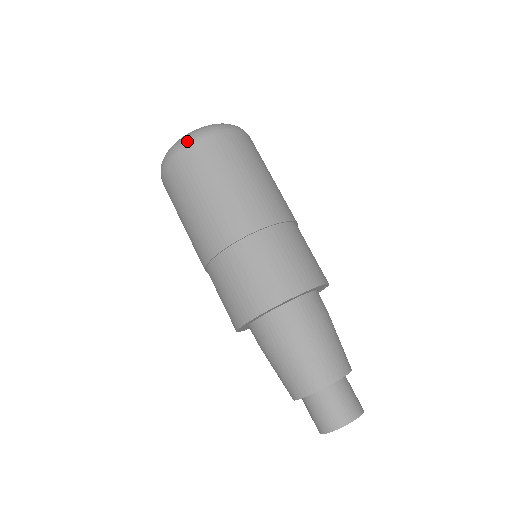
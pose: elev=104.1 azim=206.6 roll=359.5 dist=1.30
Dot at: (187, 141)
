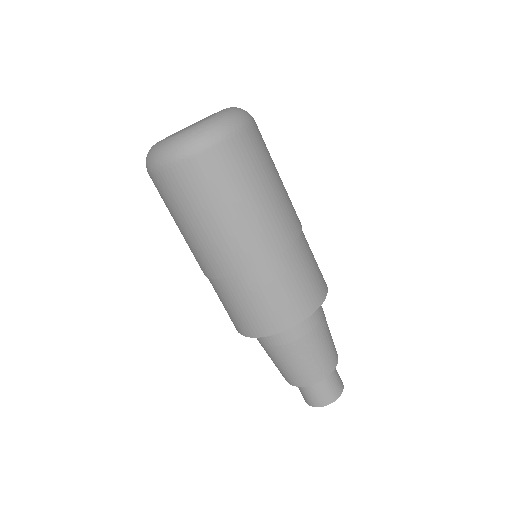
Dot at: (187, 151)
